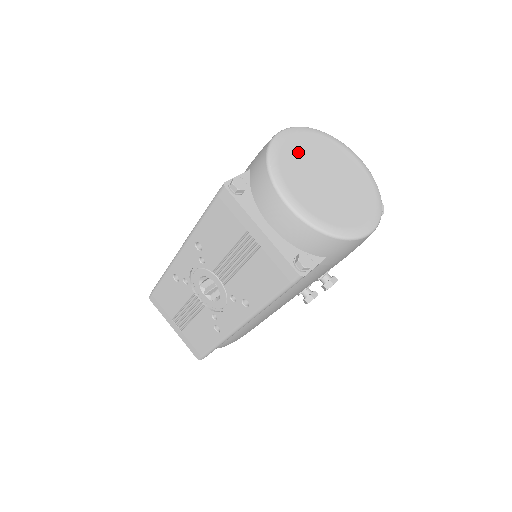
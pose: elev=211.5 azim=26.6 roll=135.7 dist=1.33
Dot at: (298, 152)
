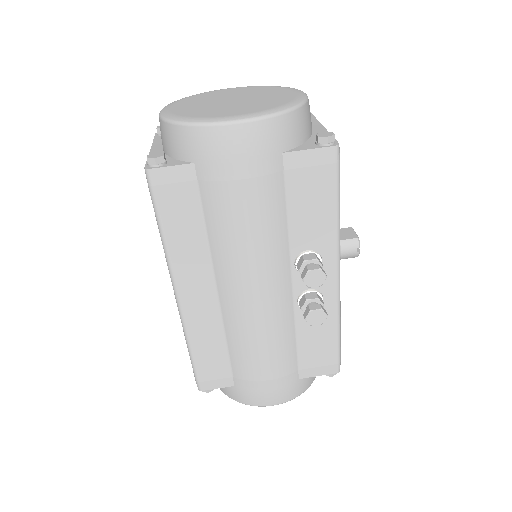
Dot at: (220, 93)
